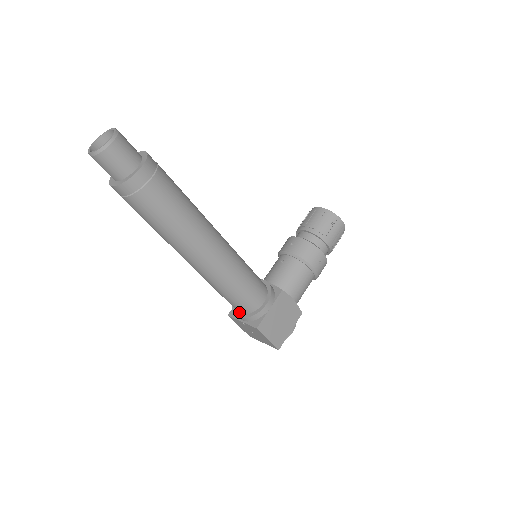
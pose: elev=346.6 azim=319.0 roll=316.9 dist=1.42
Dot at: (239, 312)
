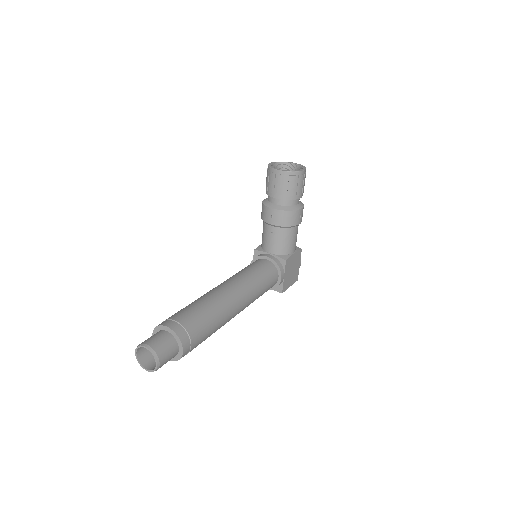
Dot at: occluded
